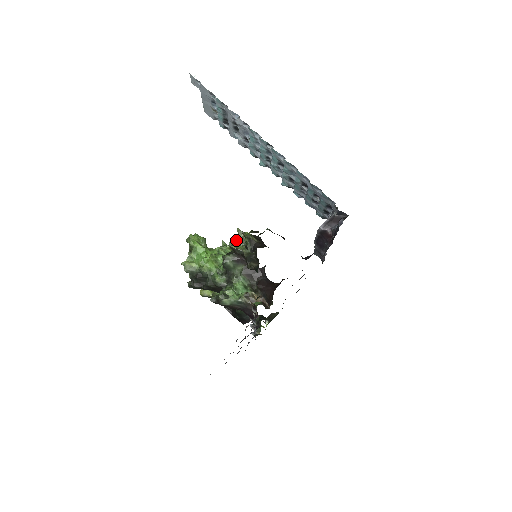
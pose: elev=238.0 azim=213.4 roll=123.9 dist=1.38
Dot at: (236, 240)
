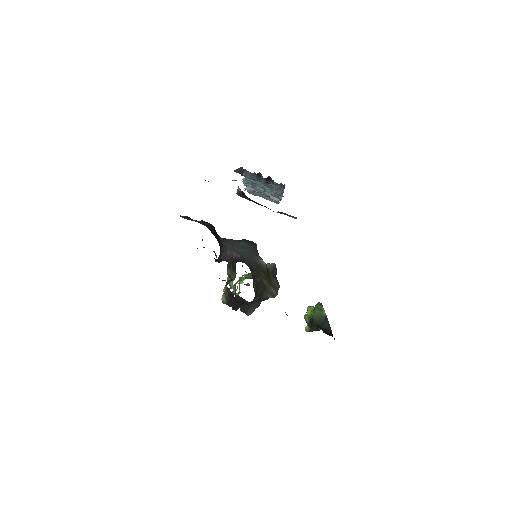
Dot at: occluded
